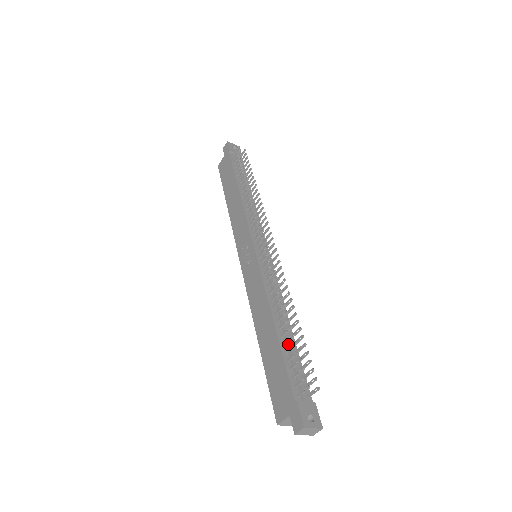
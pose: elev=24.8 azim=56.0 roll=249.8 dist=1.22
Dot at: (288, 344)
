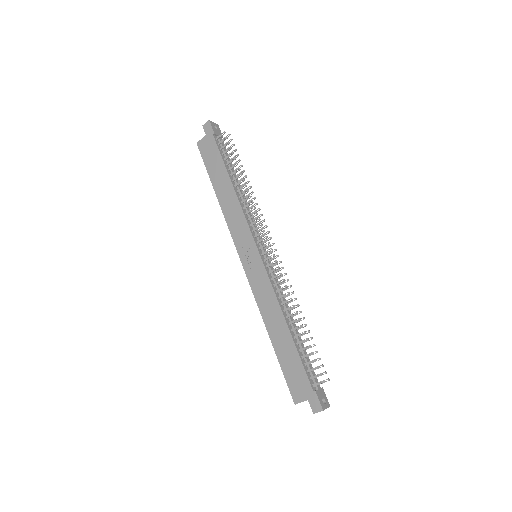
Dot at: (300, 344)
